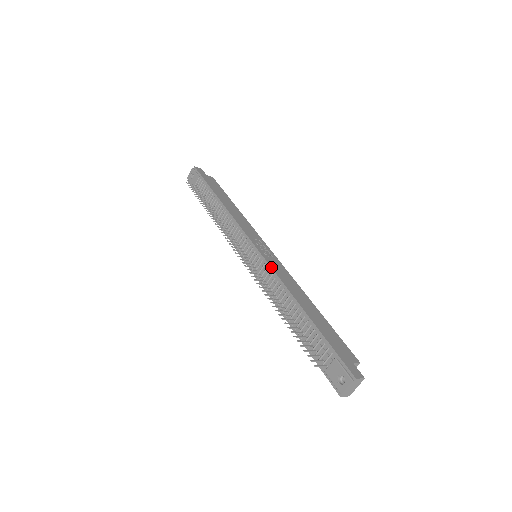
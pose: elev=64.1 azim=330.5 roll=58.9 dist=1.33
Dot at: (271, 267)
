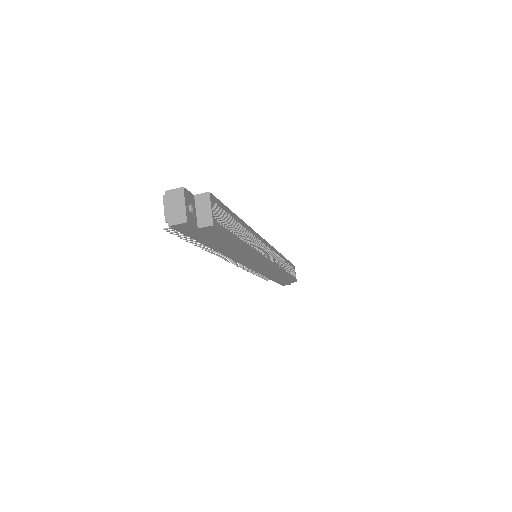
Dot at: occluded
